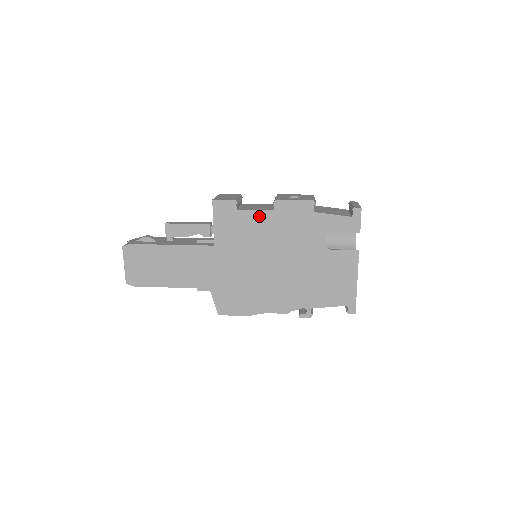
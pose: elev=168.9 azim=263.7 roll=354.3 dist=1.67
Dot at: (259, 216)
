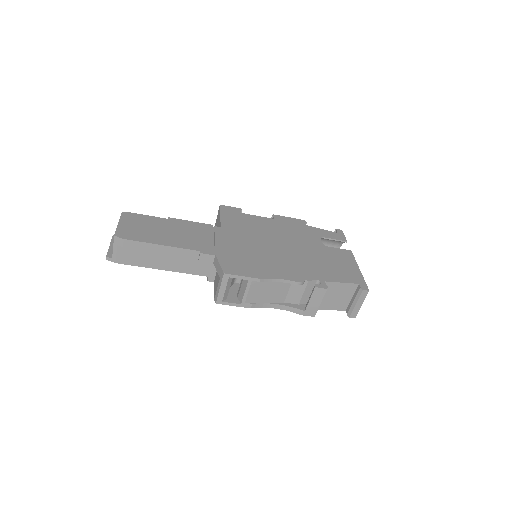
Dot at: (261, 219)
